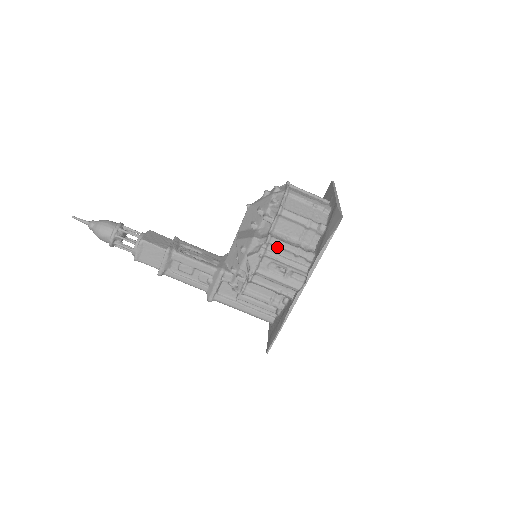
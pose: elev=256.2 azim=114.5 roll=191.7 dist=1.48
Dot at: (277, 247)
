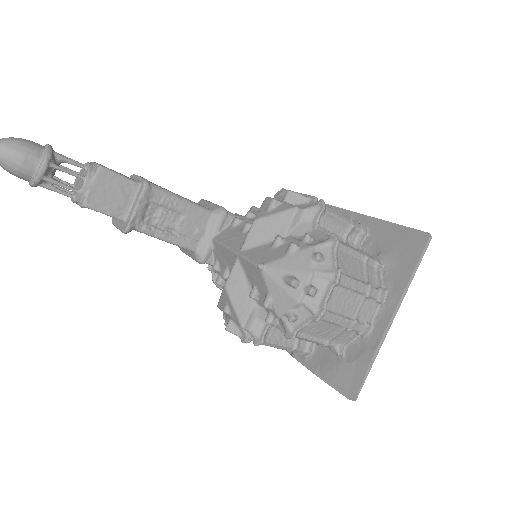
Dot at: occluded
